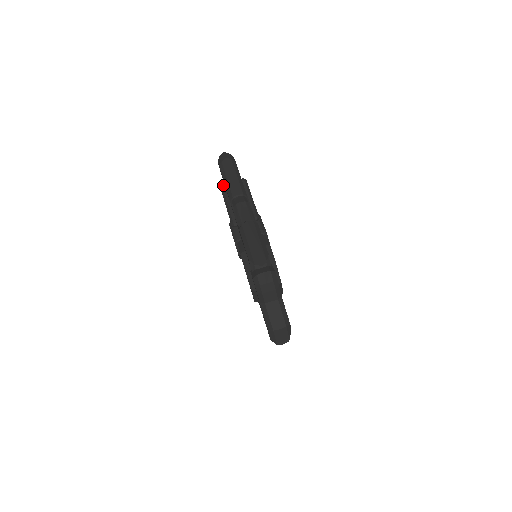
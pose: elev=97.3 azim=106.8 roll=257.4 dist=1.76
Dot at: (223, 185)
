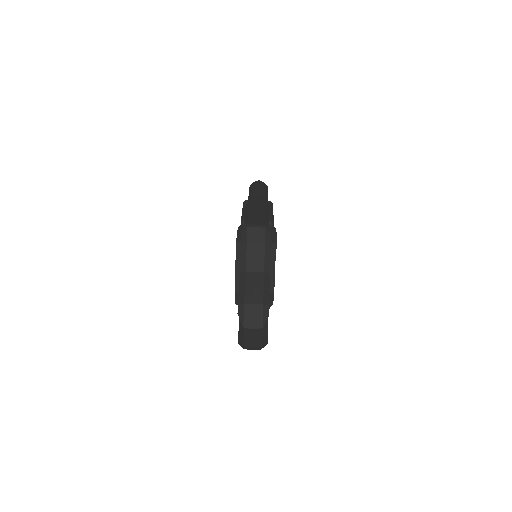
Dot at: (247, 200)
